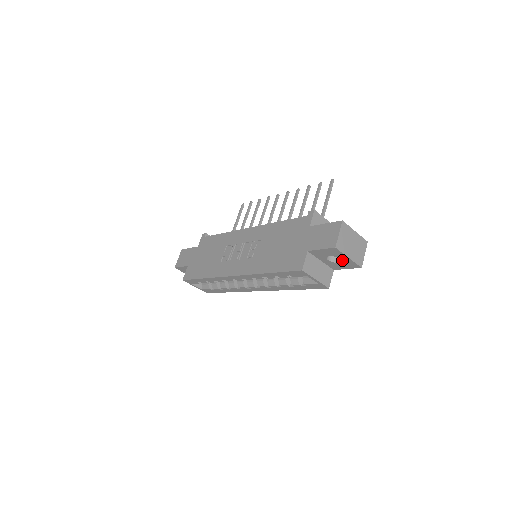
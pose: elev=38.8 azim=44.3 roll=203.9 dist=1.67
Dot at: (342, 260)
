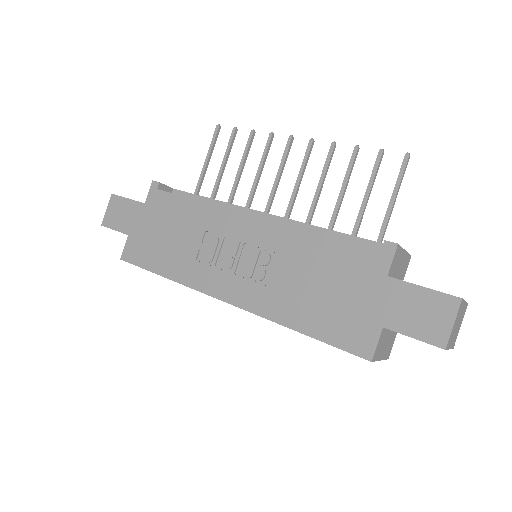
Dot at: occluded
